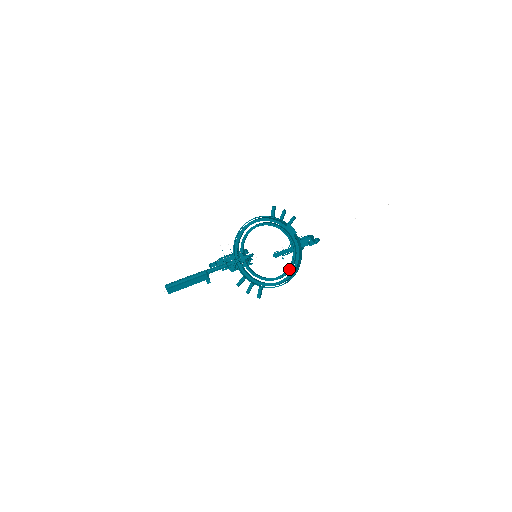
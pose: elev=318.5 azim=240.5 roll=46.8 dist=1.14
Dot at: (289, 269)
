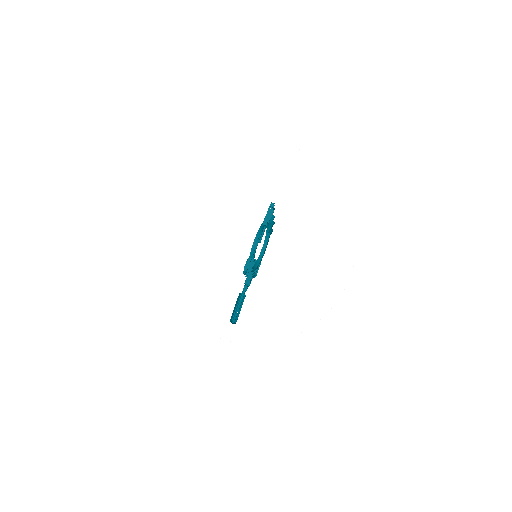
Dot at: (260, 234)
